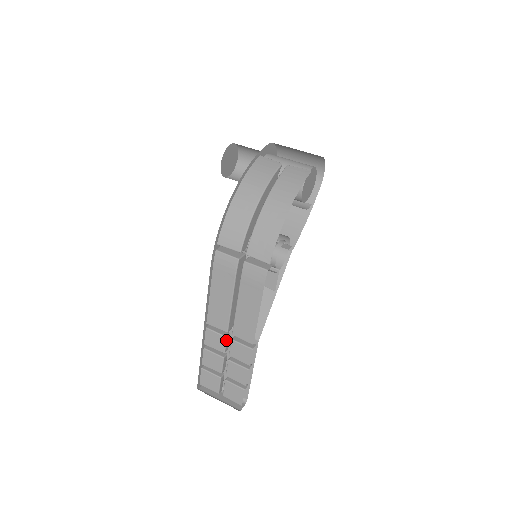
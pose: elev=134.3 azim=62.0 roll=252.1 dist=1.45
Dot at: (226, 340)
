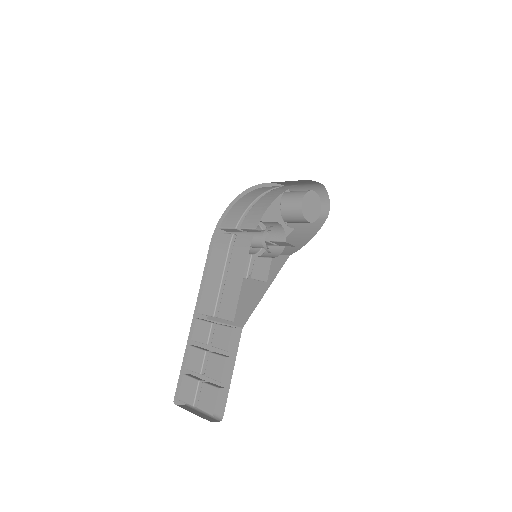
Dot at: (211, 327)
